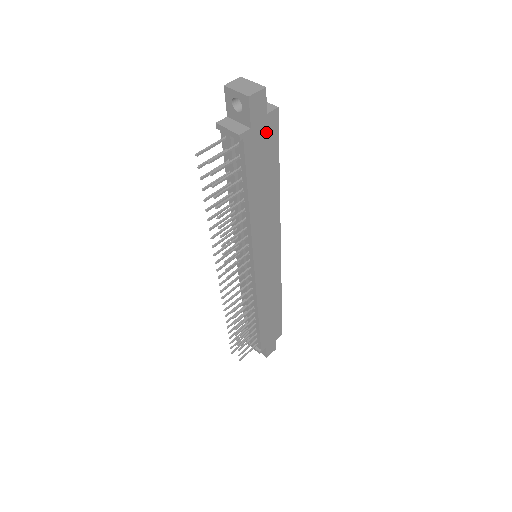
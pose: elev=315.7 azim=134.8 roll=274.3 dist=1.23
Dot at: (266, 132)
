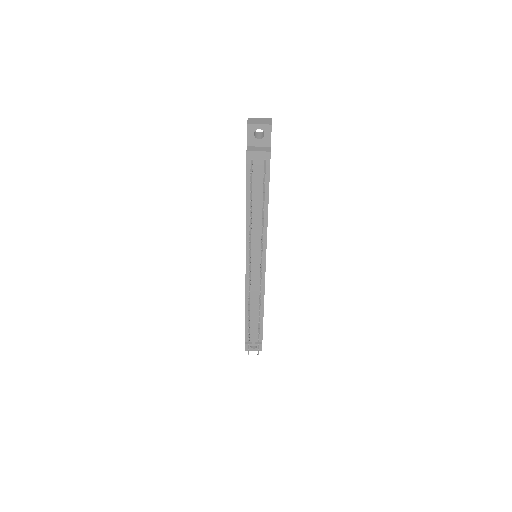
Dot at: occluded
